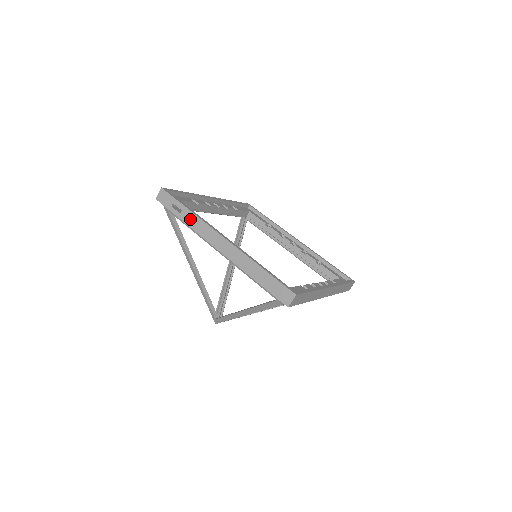
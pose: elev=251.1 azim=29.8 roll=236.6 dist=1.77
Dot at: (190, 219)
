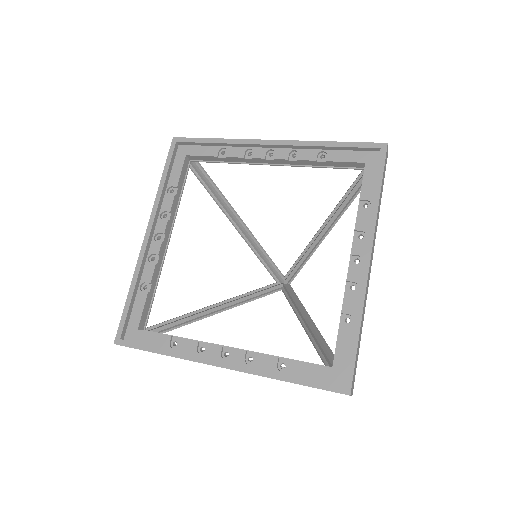
Dot at: occluded
